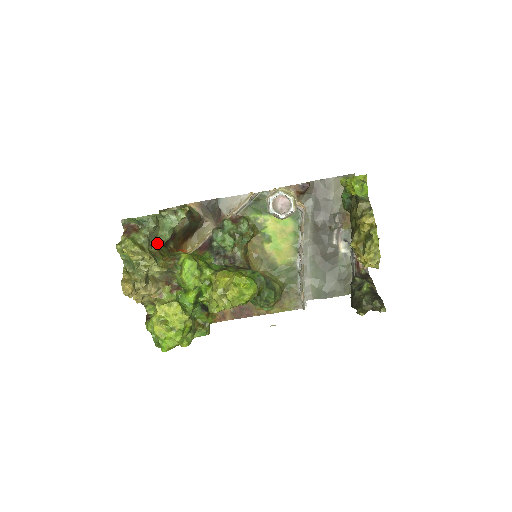
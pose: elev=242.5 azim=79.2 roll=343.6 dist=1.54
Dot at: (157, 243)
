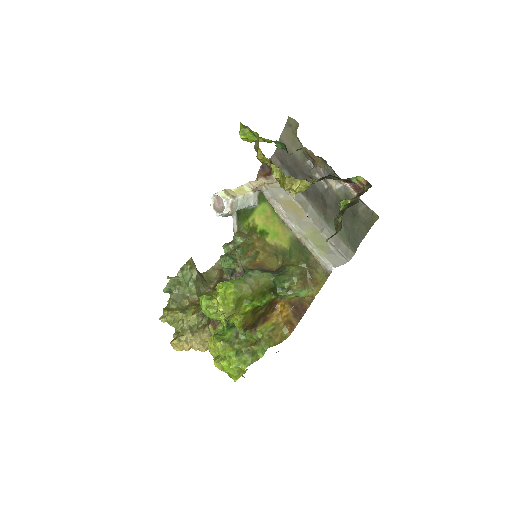
Dot at: (187, 299)
